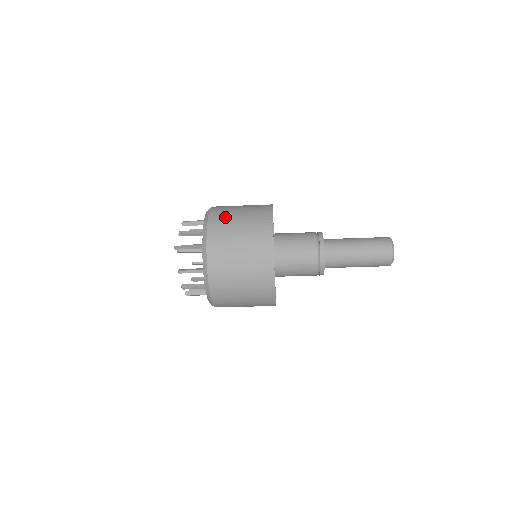
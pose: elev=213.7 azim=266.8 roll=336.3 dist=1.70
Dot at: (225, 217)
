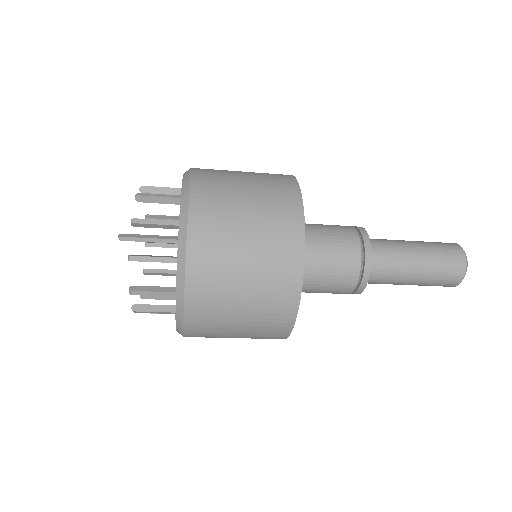
Dot at: (220, 175)
